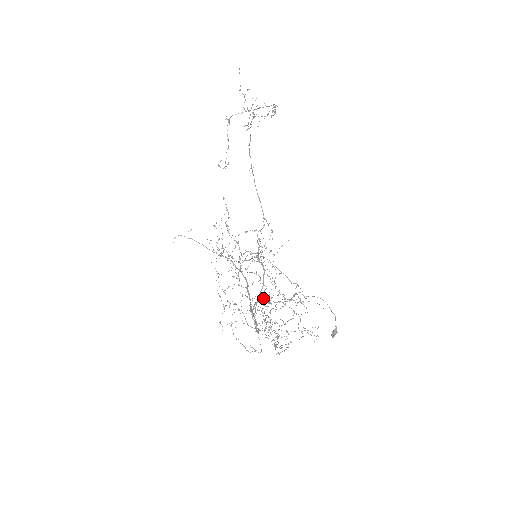
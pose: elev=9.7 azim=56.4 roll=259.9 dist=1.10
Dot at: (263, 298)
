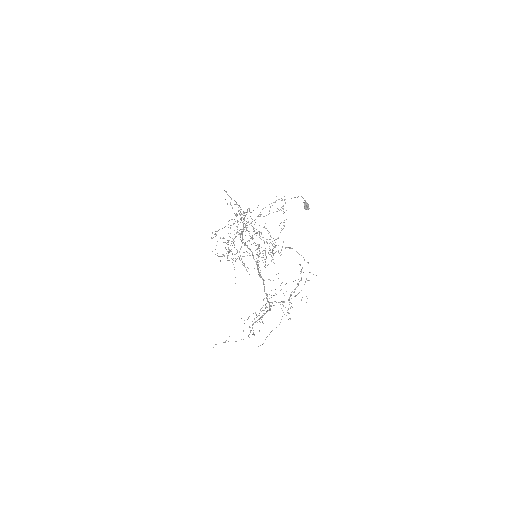
Dot at: (245, 225)
